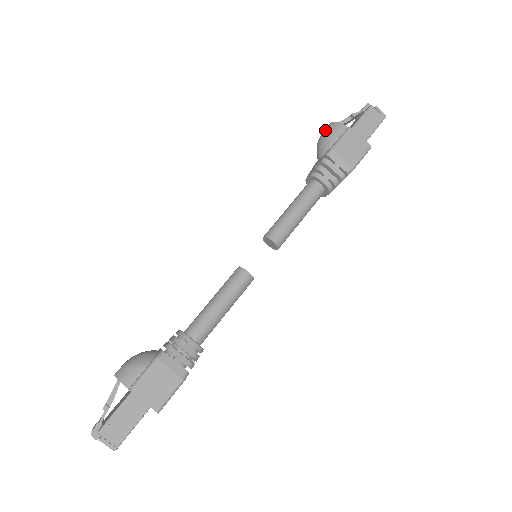
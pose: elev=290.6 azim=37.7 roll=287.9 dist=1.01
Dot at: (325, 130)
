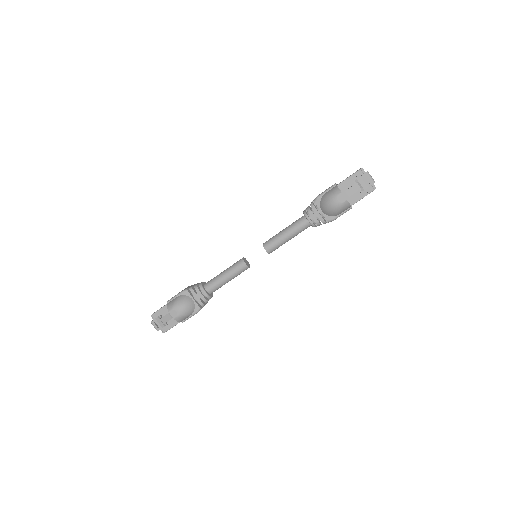
Dot at: (339, 205)
